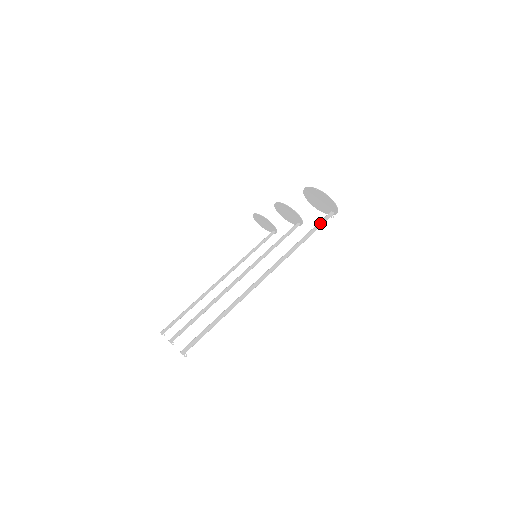
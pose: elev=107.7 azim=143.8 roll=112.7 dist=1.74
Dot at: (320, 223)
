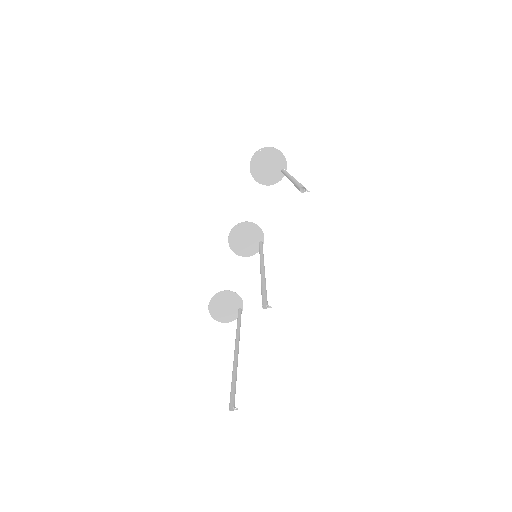
Dot at: occluded
